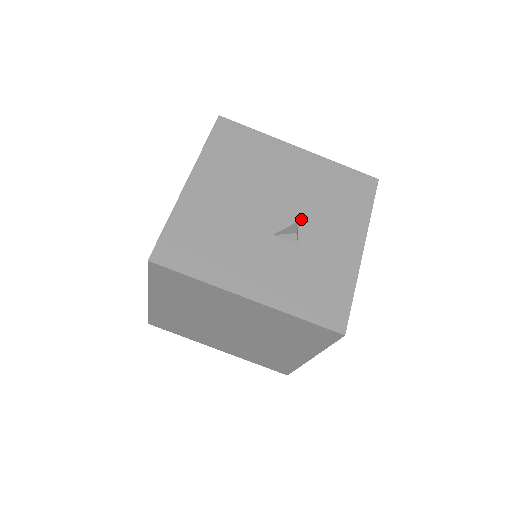
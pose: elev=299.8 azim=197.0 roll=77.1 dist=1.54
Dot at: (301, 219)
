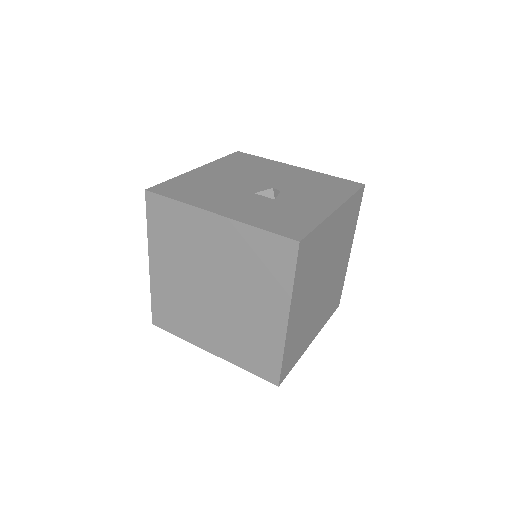
Dot at: (283, 190)
